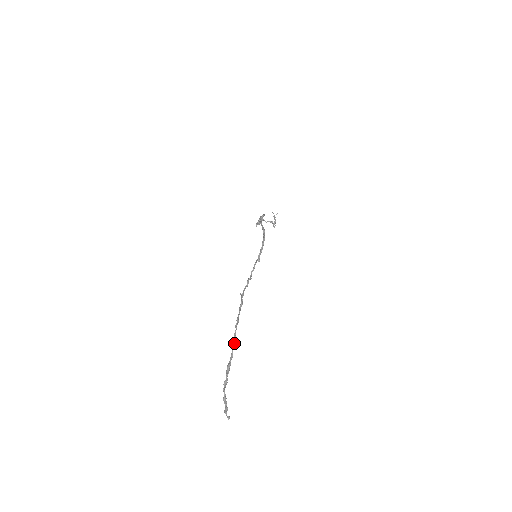
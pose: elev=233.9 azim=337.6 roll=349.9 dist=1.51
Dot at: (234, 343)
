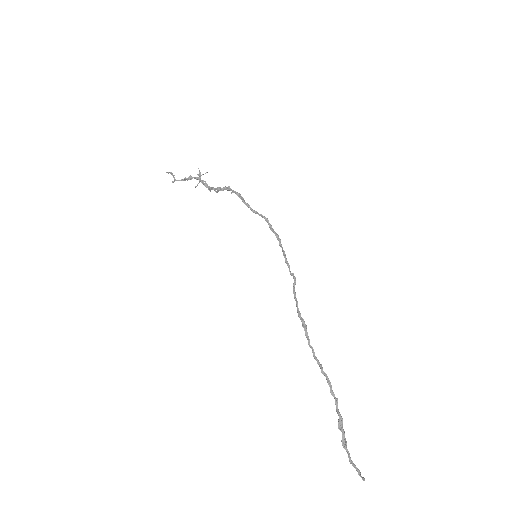
Dot at: (334, 394)
